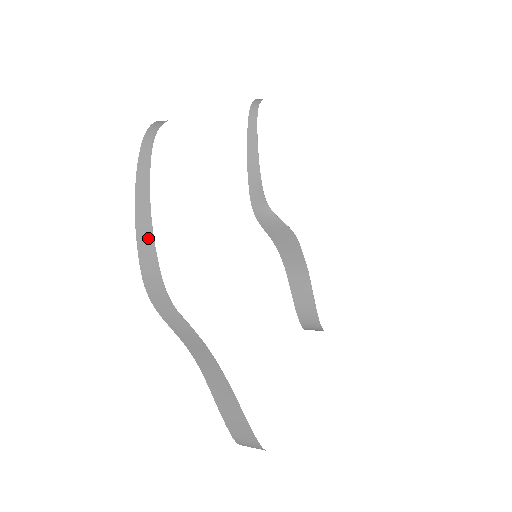
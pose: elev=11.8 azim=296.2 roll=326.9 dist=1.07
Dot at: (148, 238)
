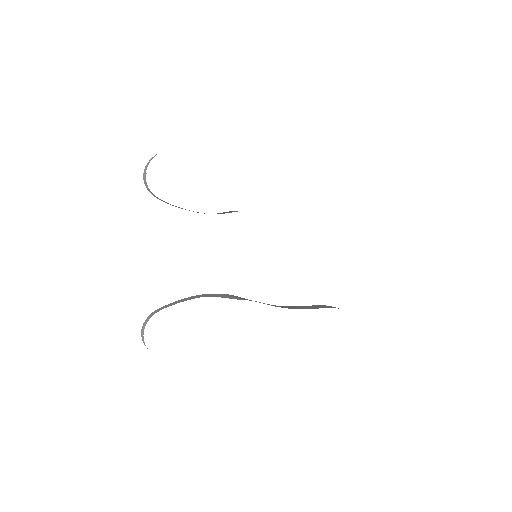
Dot at: occluded
